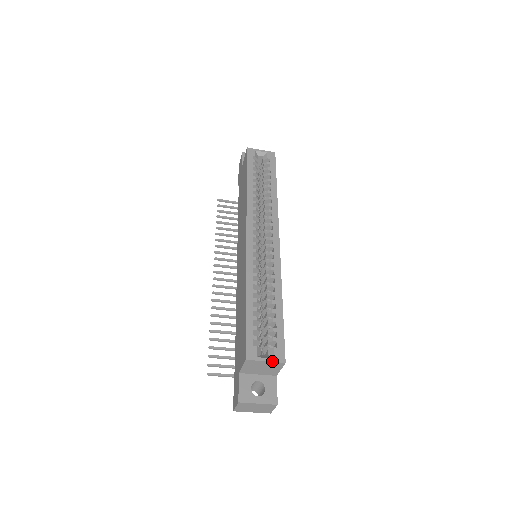
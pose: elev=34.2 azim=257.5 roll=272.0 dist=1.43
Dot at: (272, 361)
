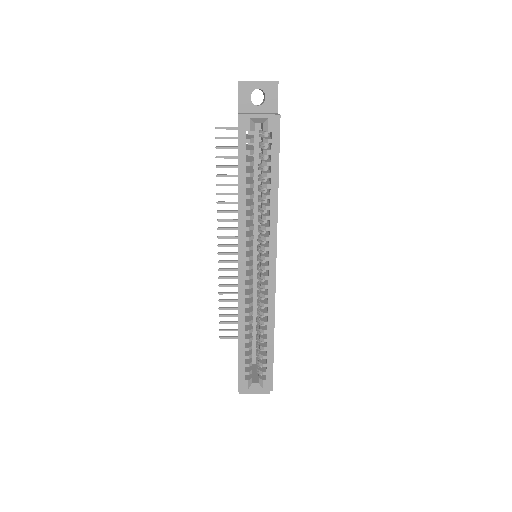
Dot at: occluded
